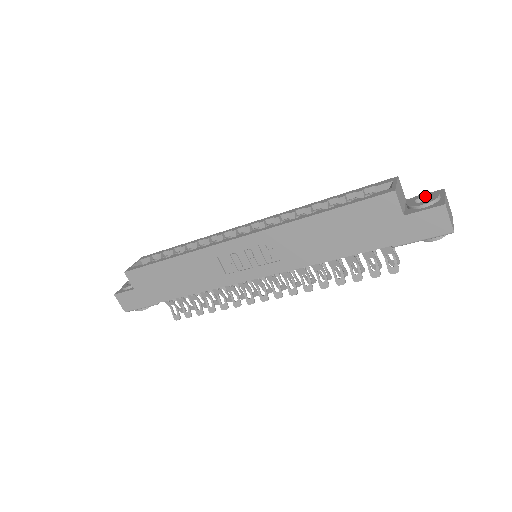
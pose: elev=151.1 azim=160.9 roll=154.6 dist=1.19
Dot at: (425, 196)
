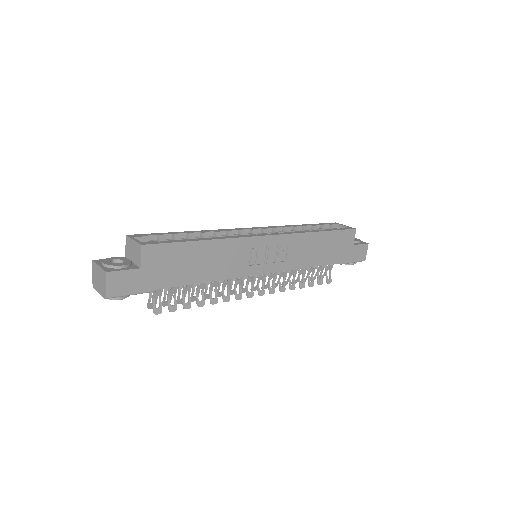
Dot at: occluded
